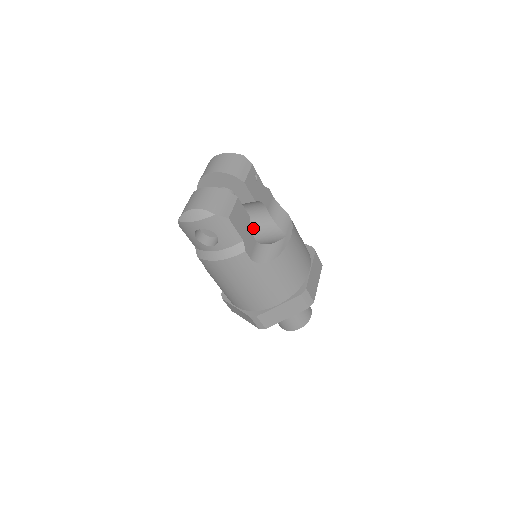
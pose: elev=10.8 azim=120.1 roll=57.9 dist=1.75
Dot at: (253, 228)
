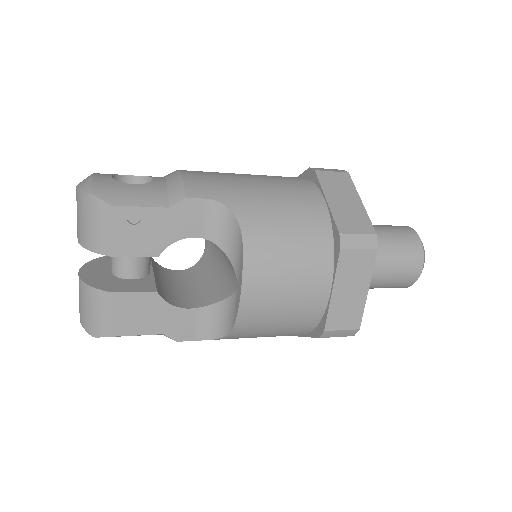
Dot at: occluded
